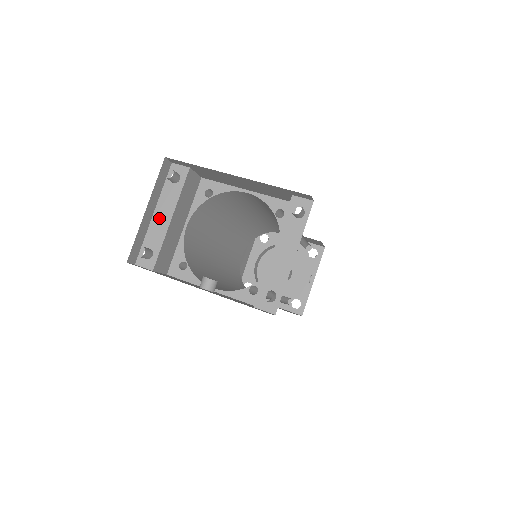
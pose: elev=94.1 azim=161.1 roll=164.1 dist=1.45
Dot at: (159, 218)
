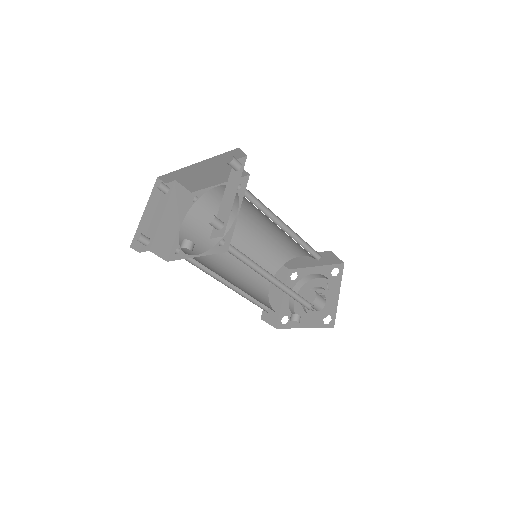
Dot at: (156, 218)
